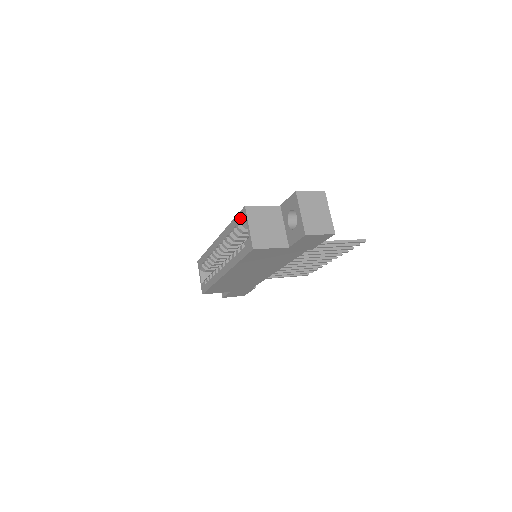
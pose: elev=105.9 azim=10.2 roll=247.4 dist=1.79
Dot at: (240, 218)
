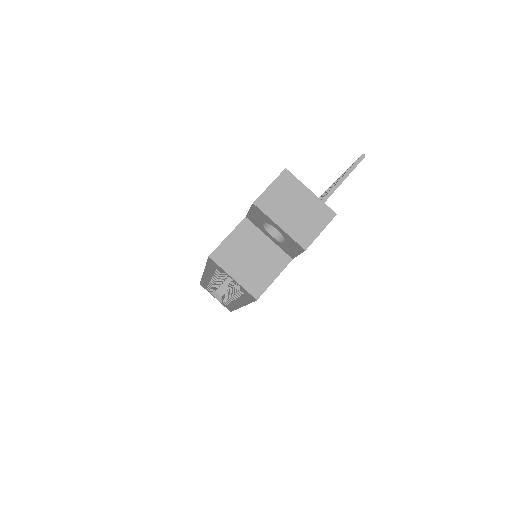
Dot at: (213, 266)
